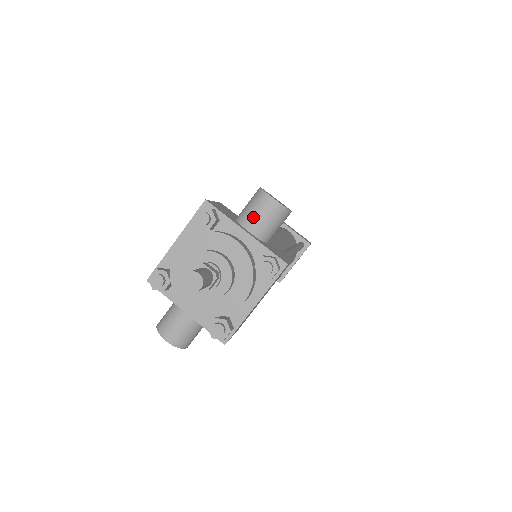
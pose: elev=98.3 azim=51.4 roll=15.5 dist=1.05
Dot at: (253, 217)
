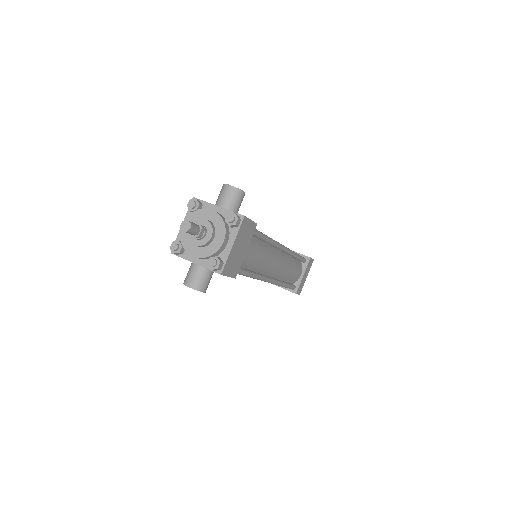
Dot at: (222, 199)
